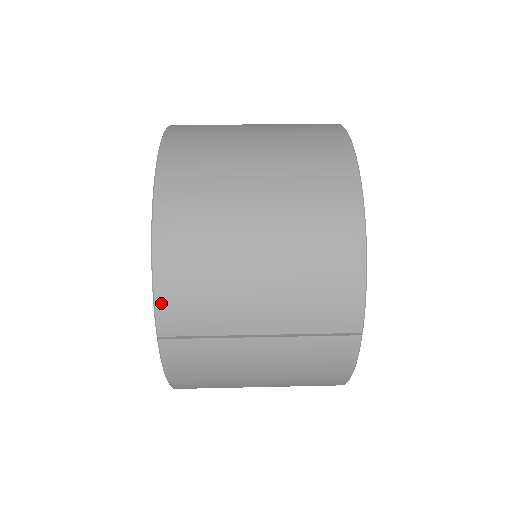
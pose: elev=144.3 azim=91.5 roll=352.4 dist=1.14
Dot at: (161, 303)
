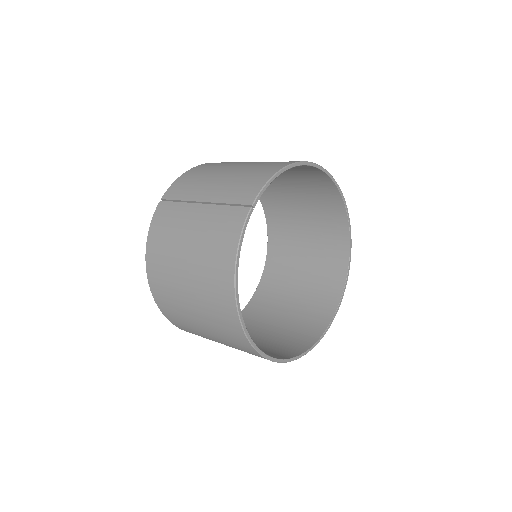
Dot at: (175, 183)
